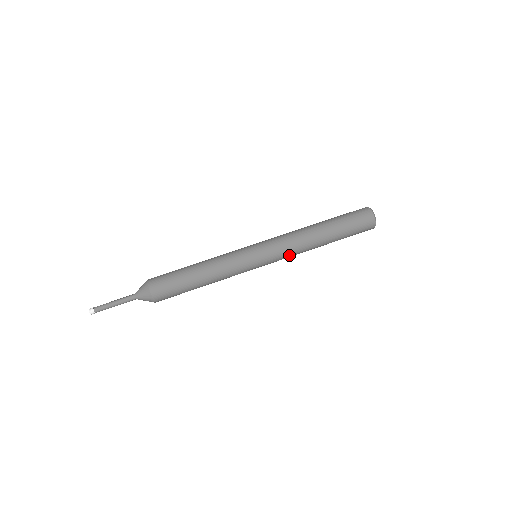
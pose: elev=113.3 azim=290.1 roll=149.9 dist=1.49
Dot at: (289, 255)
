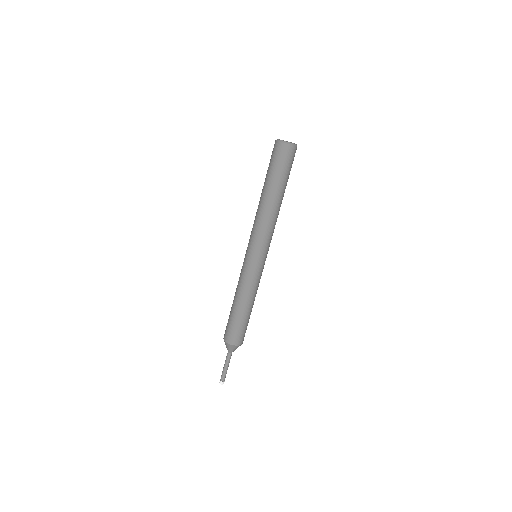
Dot at: (269, 233)
